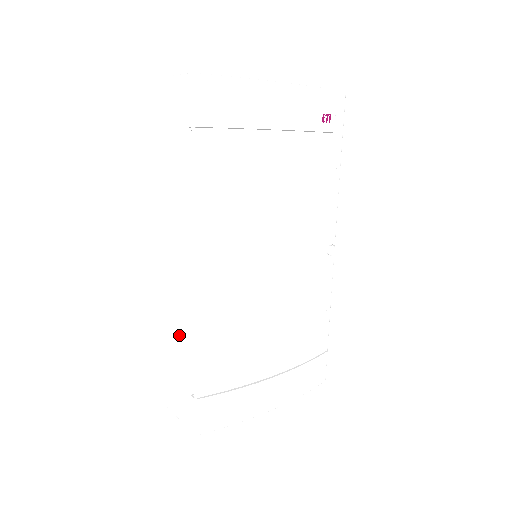
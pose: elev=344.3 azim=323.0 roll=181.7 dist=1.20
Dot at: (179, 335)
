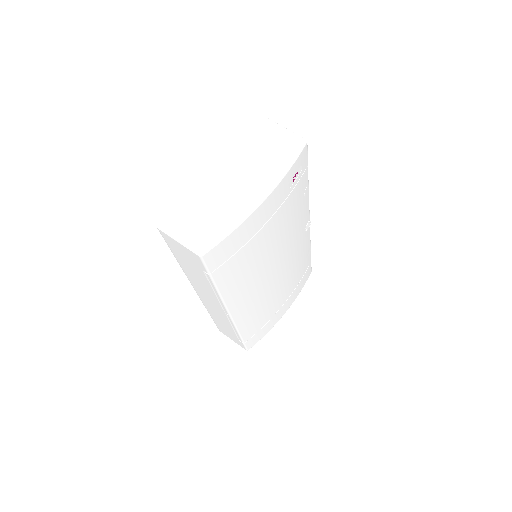
Dot at: (223, 322)
